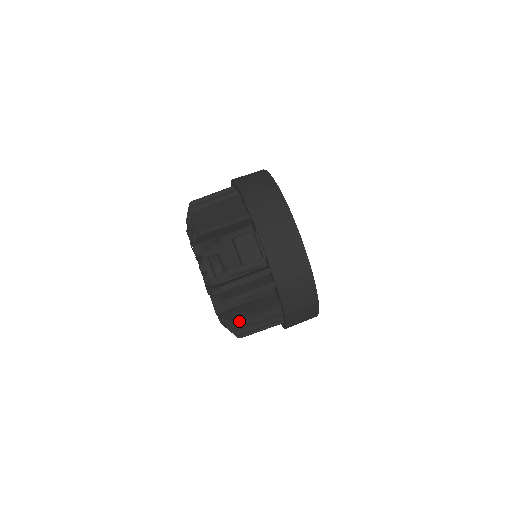
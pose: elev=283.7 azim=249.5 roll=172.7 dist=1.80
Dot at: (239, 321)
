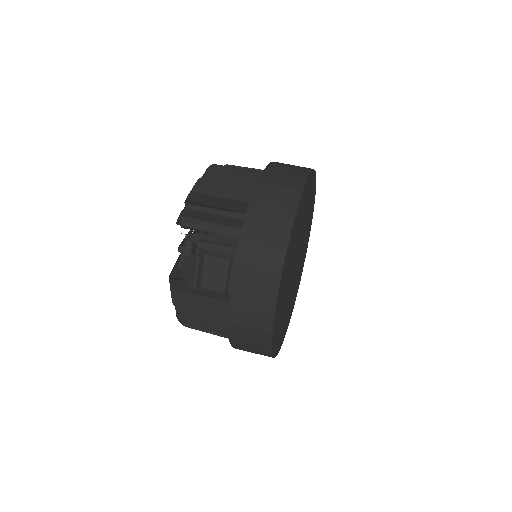
Dot at: (185, 323)
